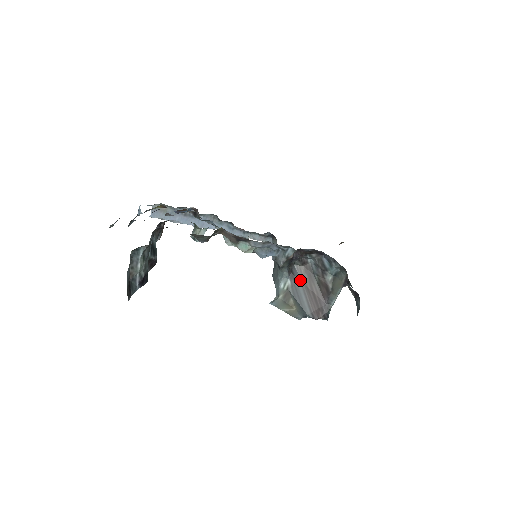
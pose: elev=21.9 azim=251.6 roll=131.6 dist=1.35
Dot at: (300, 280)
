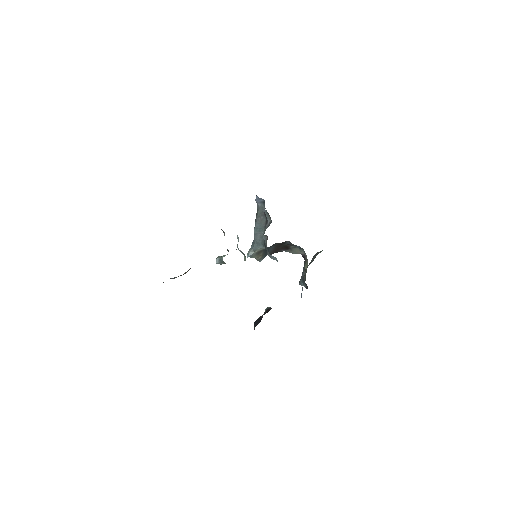
Dot at: (274, 246)
